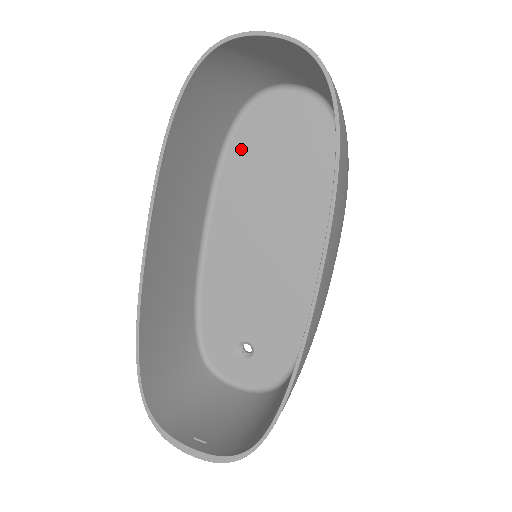
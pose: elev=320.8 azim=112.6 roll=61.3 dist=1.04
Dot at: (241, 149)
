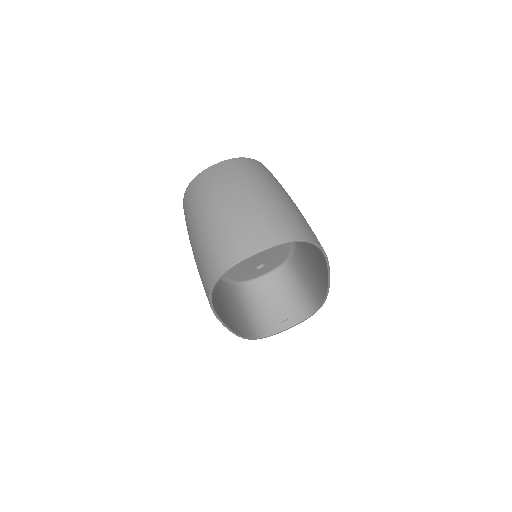
Dot at: occluded
